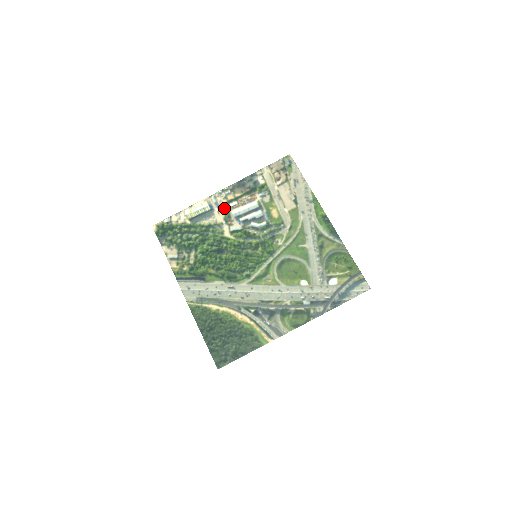
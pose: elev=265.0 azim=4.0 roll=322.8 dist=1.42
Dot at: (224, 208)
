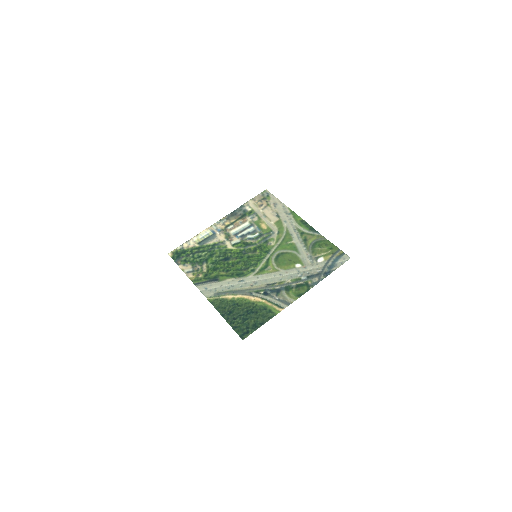
Dot at: (224, 231)
